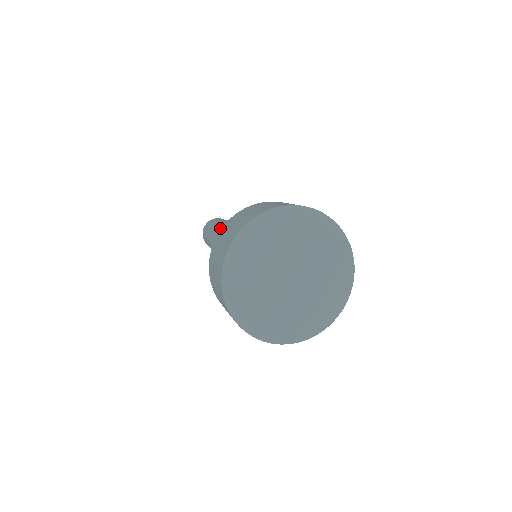
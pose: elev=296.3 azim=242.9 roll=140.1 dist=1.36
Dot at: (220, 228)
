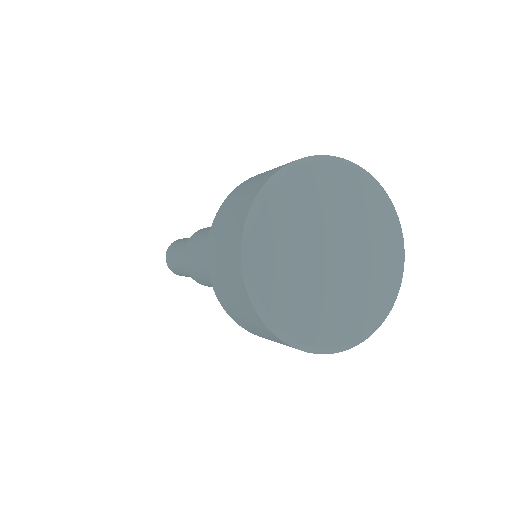
Dot at: (201, 232)
